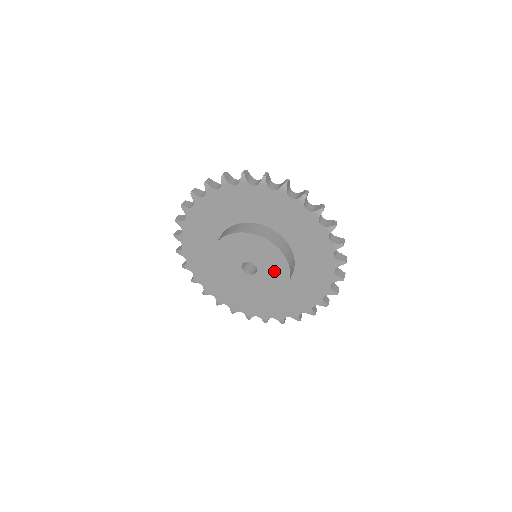
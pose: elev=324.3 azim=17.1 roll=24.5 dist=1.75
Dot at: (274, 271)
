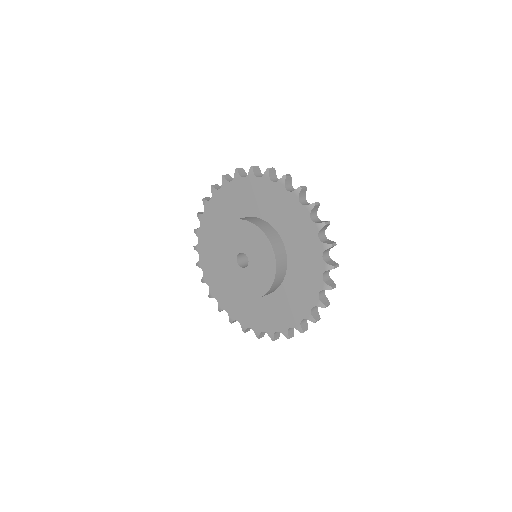
Dot at: (255, 243)
